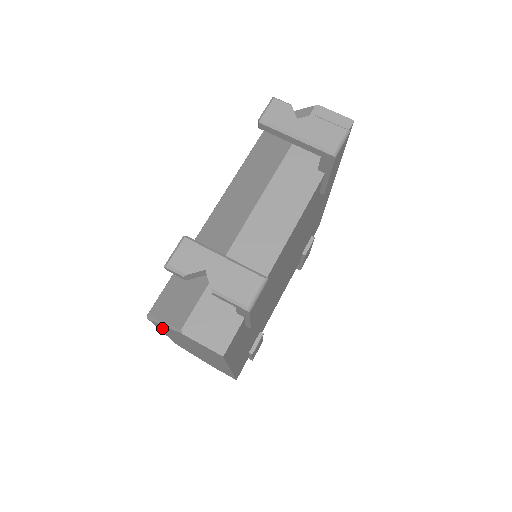
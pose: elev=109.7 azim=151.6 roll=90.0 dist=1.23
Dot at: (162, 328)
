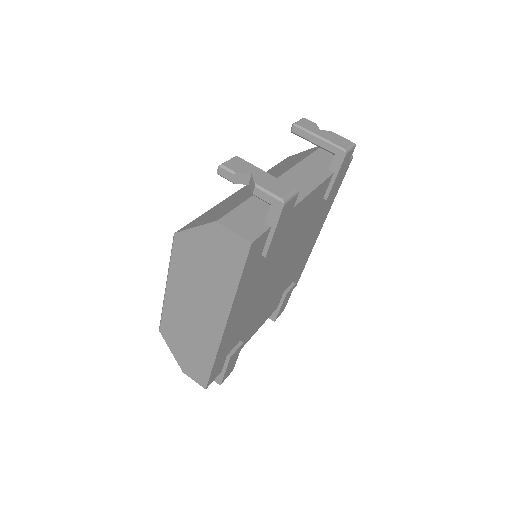
Dot at: (181, 253)
